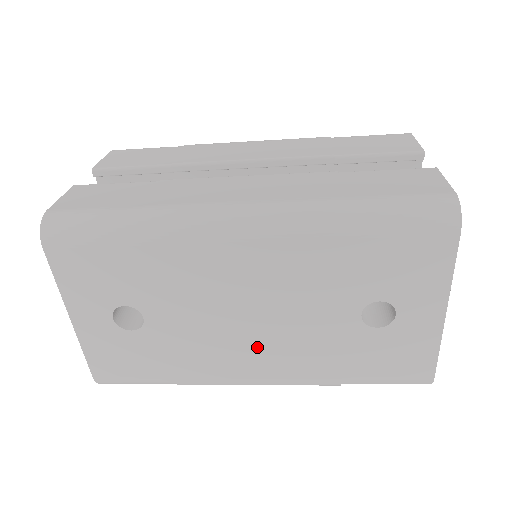
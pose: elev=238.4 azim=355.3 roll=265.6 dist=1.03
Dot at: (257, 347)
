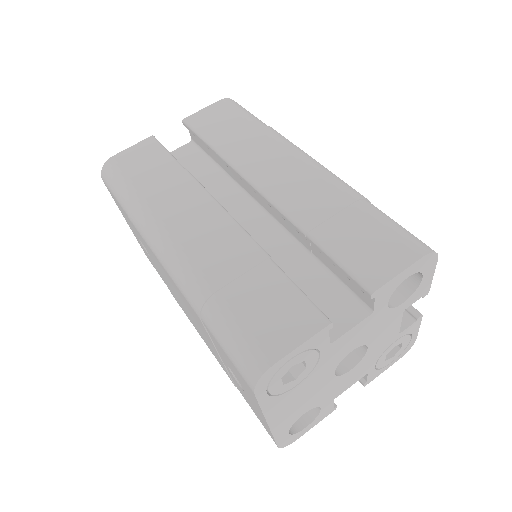
Dot at: (193, 322)
